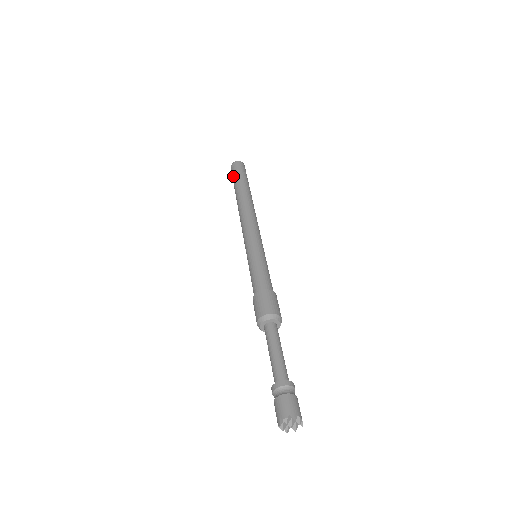
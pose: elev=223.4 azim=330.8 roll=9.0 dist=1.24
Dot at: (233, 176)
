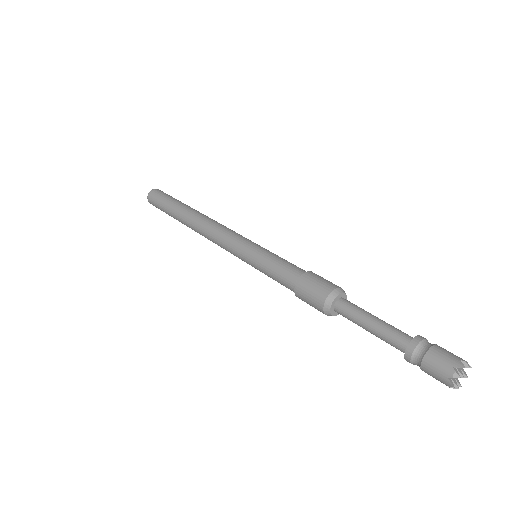
Dot at: (159, 207)
